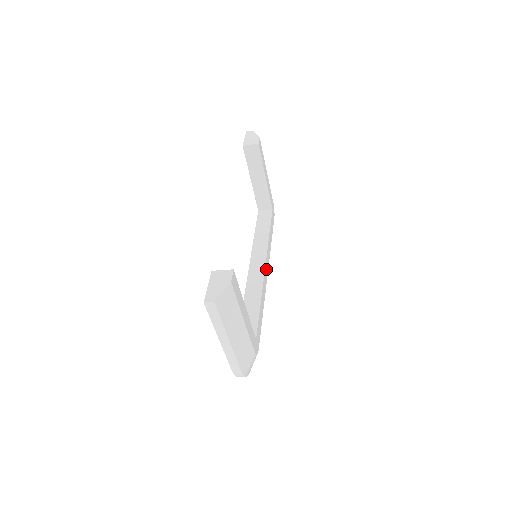
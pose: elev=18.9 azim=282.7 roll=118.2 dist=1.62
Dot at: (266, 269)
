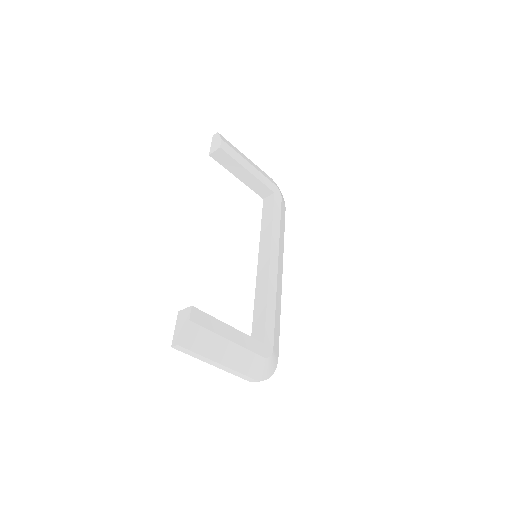
Dot at: (273, 263)
